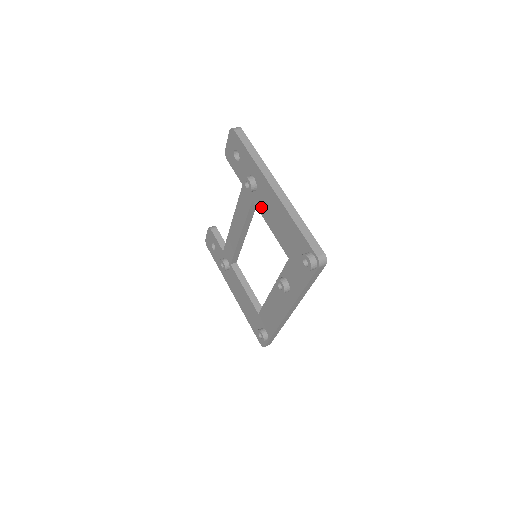
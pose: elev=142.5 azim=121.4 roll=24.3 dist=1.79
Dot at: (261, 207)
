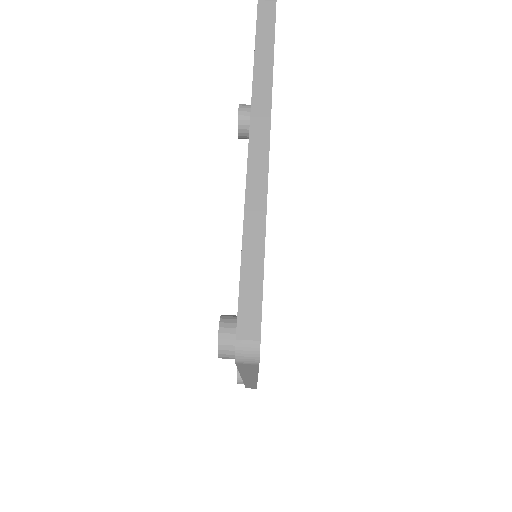
Dot at: occluded
